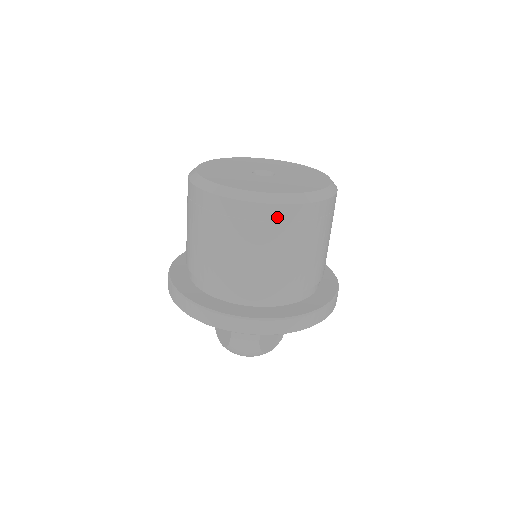
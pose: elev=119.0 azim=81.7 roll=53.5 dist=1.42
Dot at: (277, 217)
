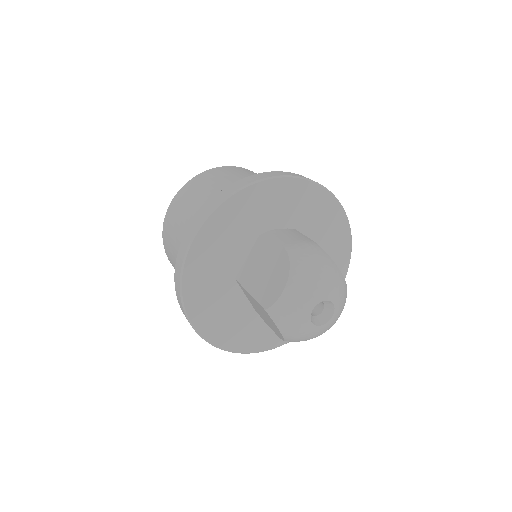
Dot at: occluded
